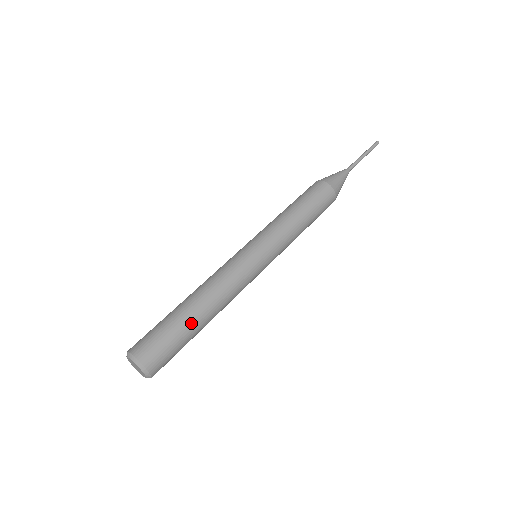
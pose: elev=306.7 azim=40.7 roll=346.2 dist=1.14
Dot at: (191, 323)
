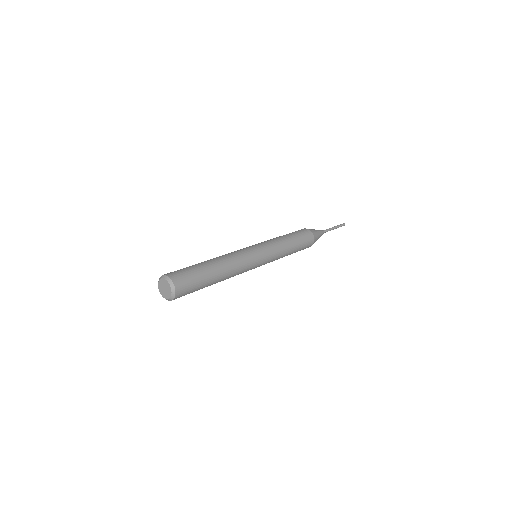
Dot at: (206, 267)
